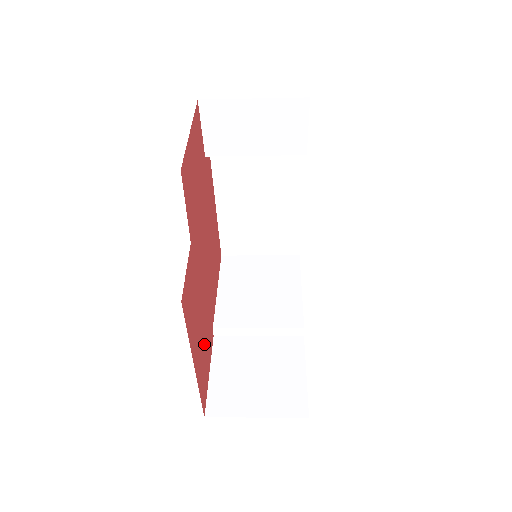
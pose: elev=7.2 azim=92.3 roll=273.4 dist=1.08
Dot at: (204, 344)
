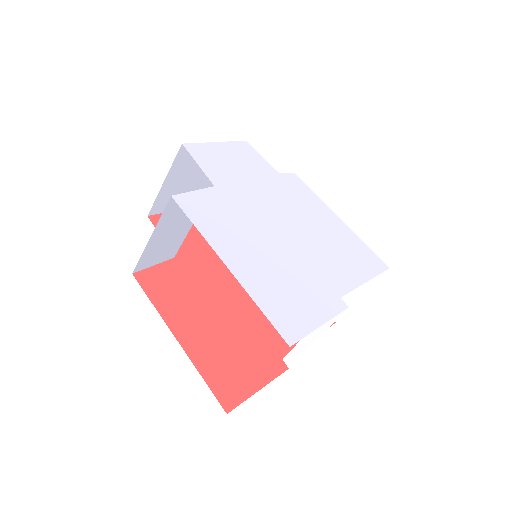
Dot at: (230, 348)
